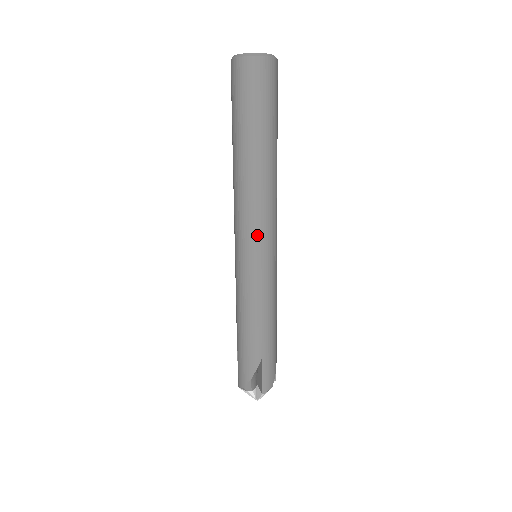
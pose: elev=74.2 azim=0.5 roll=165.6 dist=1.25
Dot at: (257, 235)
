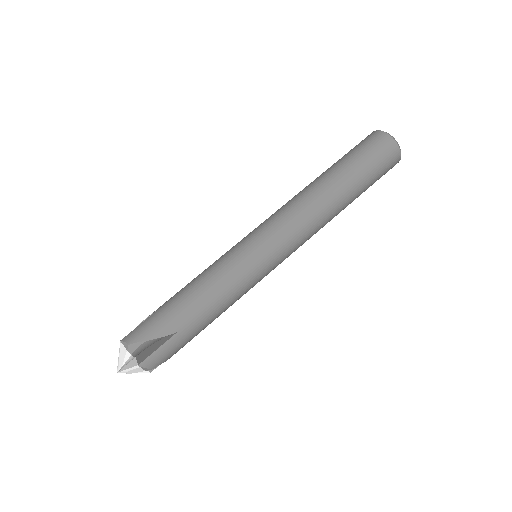
Dot at: (283, 238)
